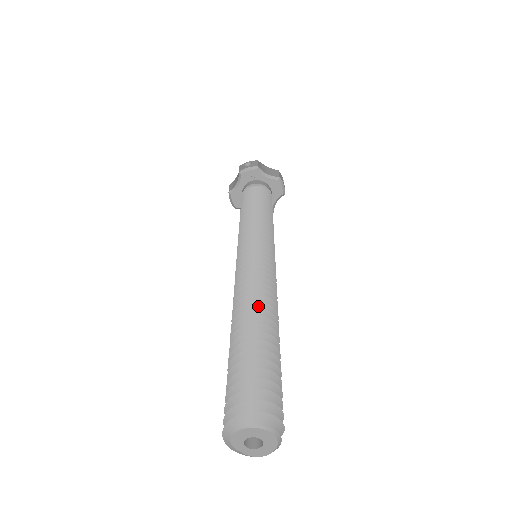
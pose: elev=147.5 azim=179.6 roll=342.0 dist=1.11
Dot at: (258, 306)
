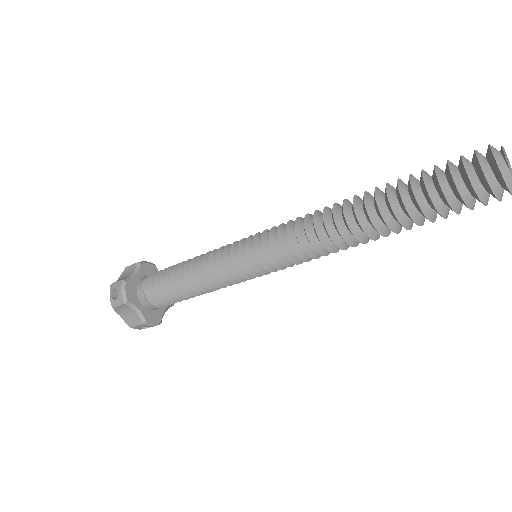
Dot at: occluded
